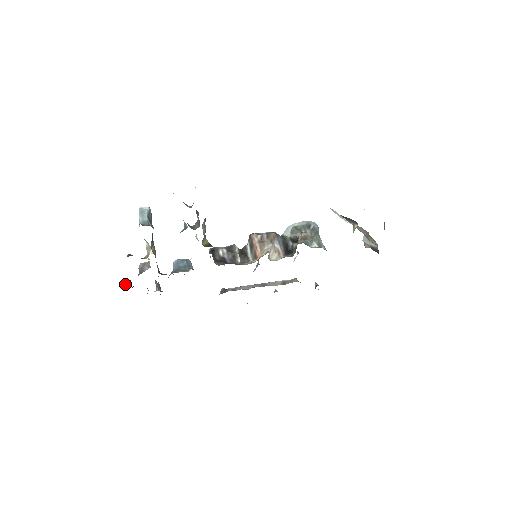
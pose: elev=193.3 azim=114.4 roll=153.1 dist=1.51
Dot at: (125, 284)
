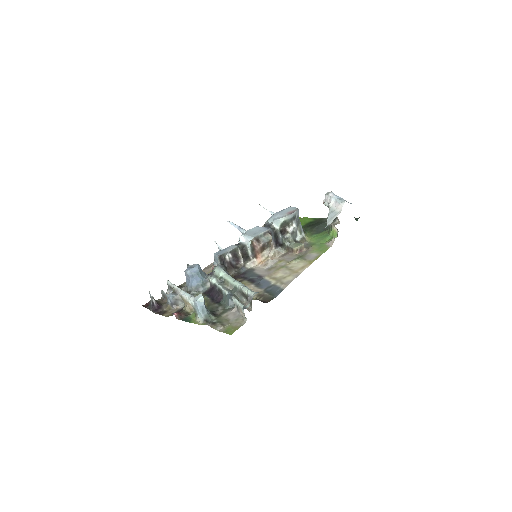
Dot at: (155, 307)
